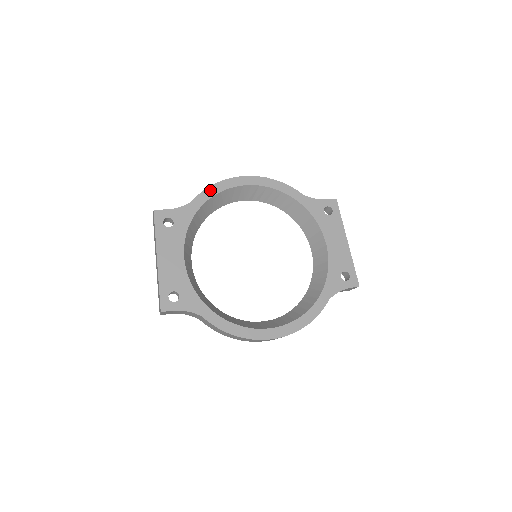
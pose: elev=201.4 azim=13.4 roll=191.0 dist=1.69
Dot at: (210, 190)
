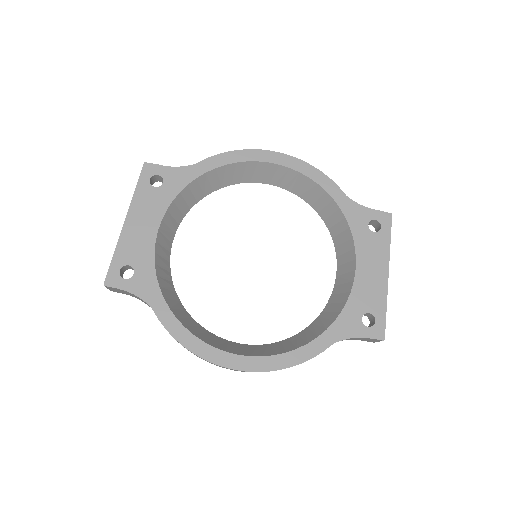
Dot at: (224, 157)
